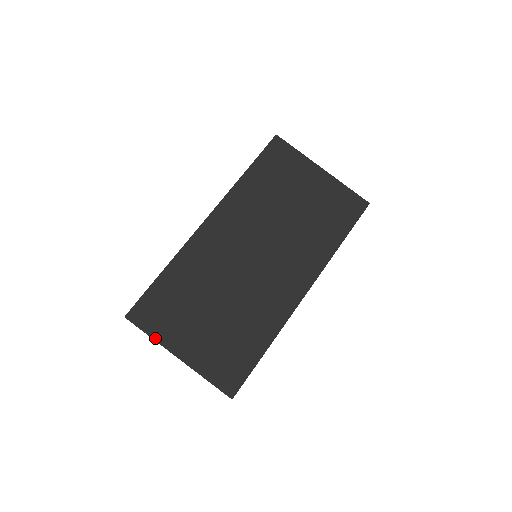
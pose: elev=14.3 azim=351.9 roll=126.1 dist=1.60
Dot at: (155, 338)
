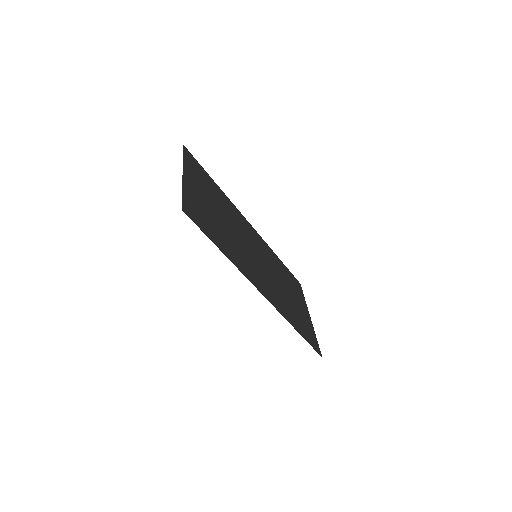
Dot at: (184, 161)
